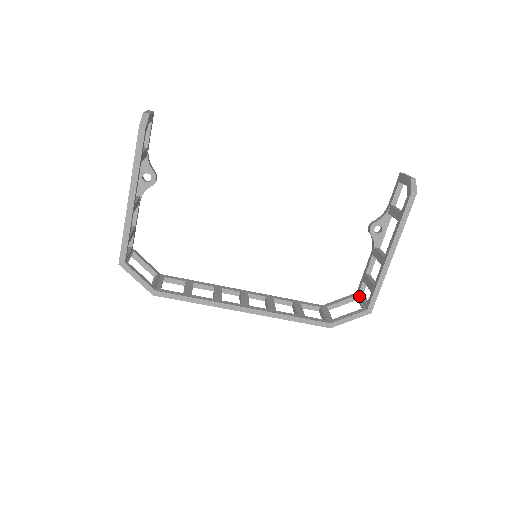
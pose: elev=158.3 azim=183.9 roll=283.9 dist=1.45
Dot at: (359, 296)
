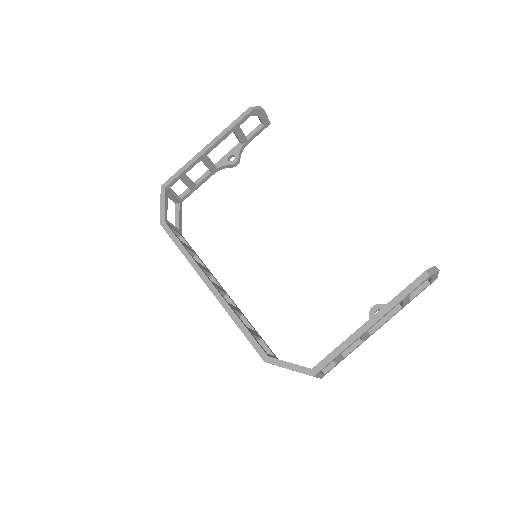
Dot at: occluded
